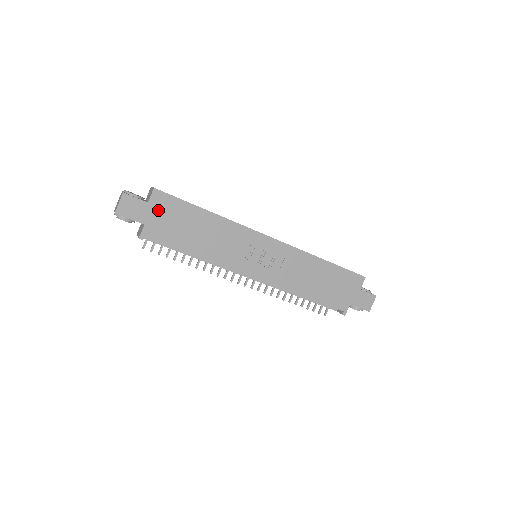
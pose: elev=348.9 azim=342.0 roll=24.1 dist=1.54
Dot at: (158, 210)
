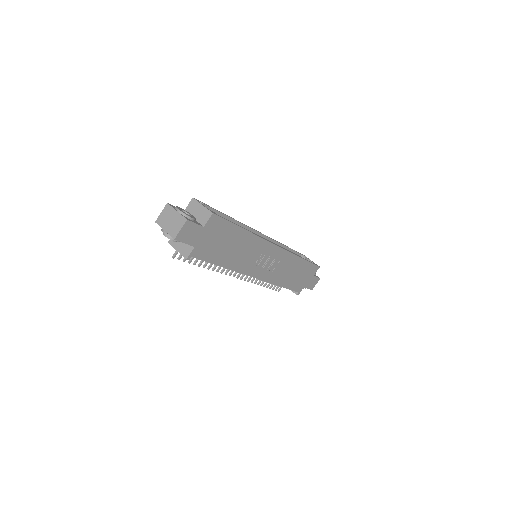
Dot at: (209, 233)
